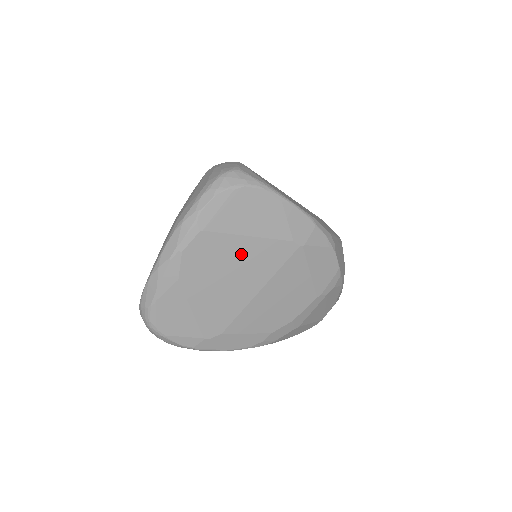
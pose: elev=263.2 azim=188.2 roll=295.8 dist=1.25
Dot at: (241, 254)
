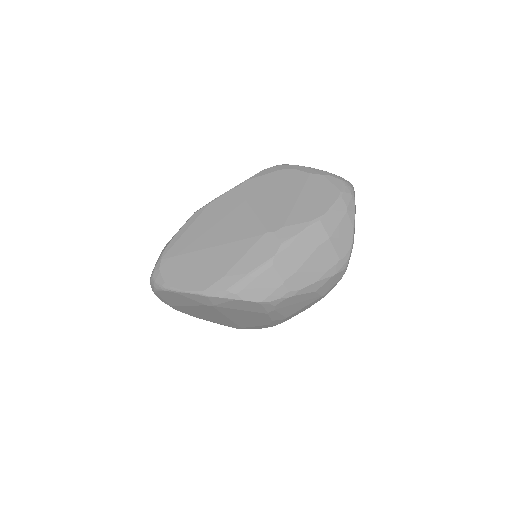
Dot at: (196, 310)
